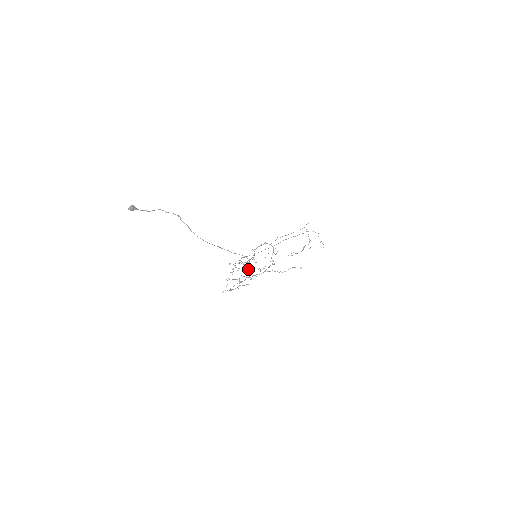
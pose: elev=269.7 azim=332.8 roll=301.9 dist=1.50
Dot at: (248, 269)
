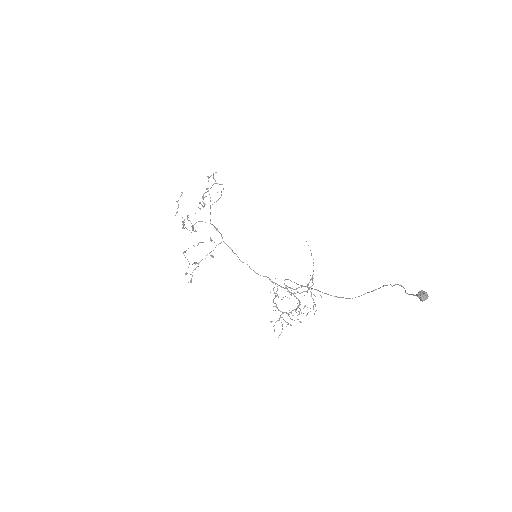
Dot at: occluded
